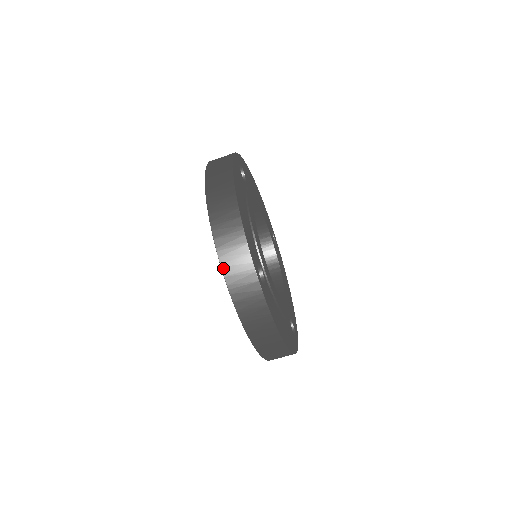
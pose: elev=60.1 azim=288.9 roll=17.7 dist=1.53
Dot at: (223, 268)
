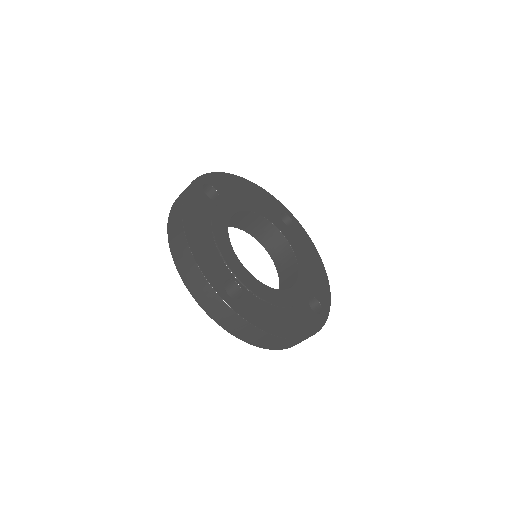
Dot at: (195, 298)
